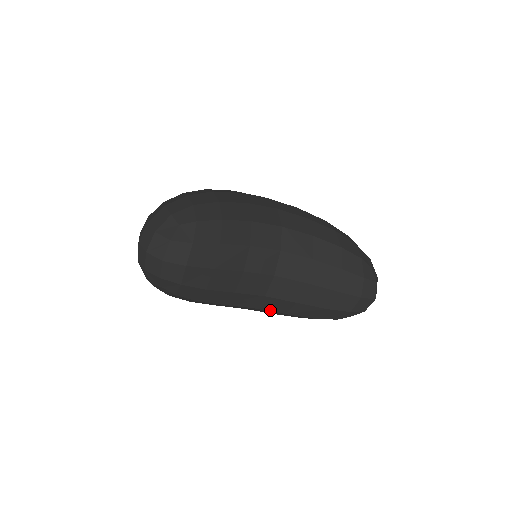
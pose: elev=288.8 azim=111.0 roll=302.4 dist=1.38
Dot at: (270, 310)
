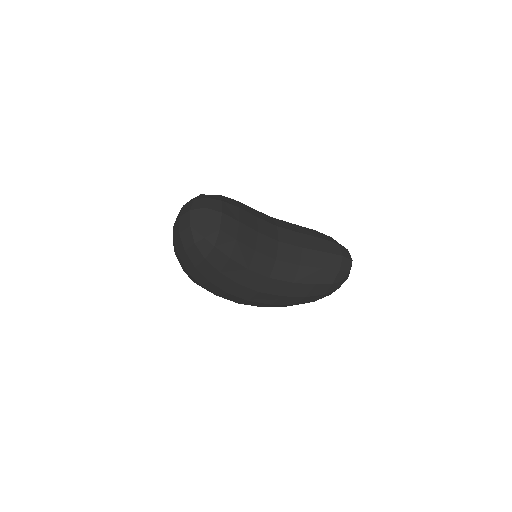
Dot at: (281, 279)
